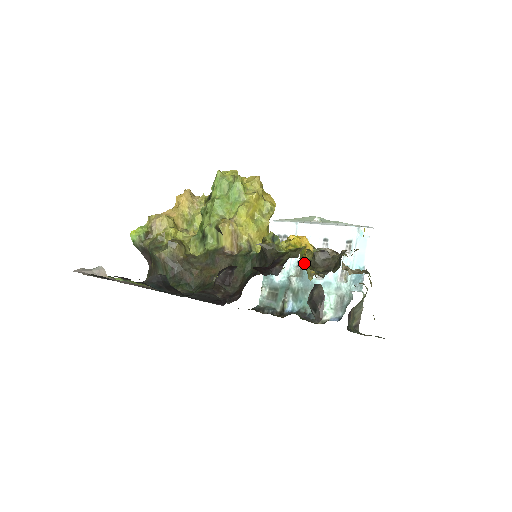
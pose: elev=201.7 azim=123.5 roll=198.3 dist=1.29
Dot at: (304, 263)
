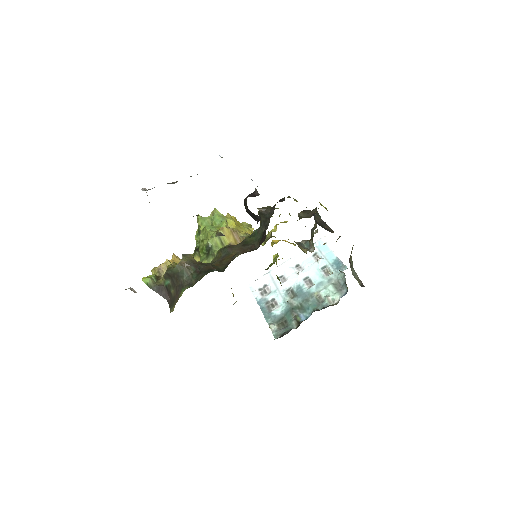
Dot at: occluded
